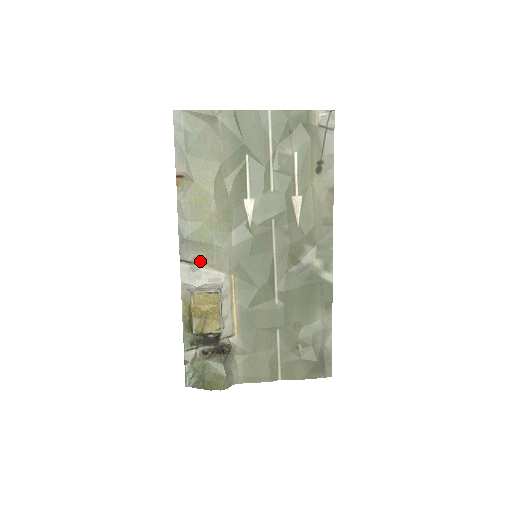
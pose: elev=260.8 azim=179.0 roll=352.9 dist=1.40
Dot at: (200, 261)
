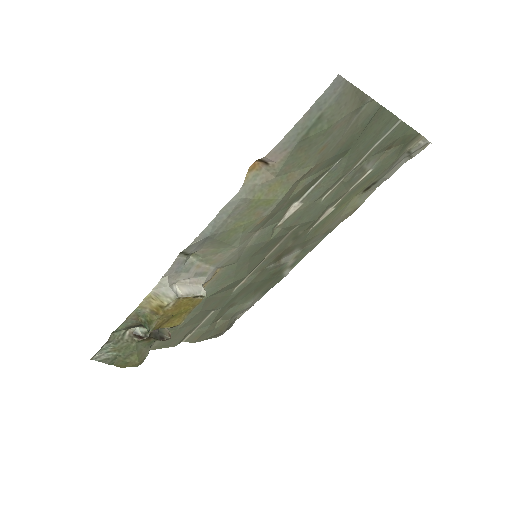
Dot at: (200, 254)
